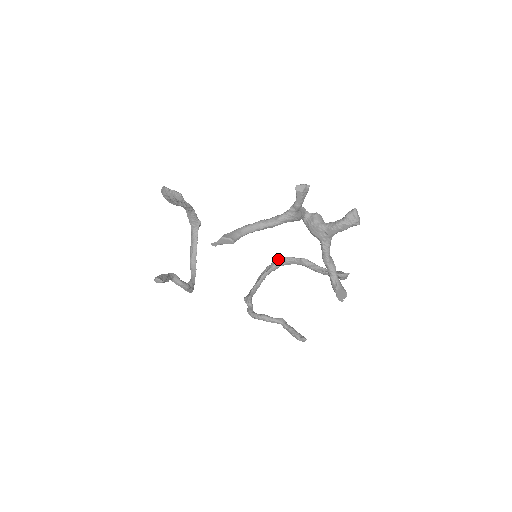
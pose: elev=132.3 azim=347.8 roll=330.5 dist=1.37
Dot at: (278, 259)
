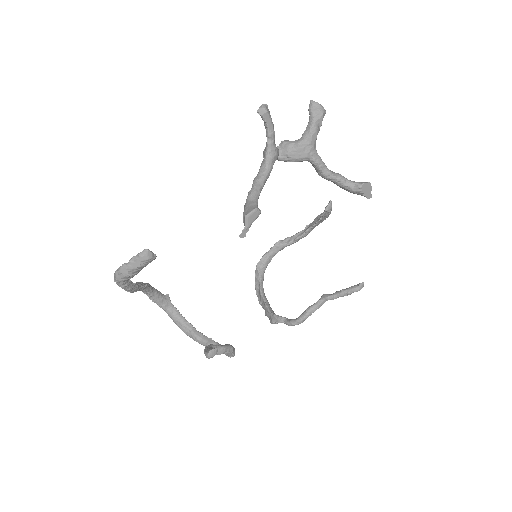
Dot at: (257, 267)
